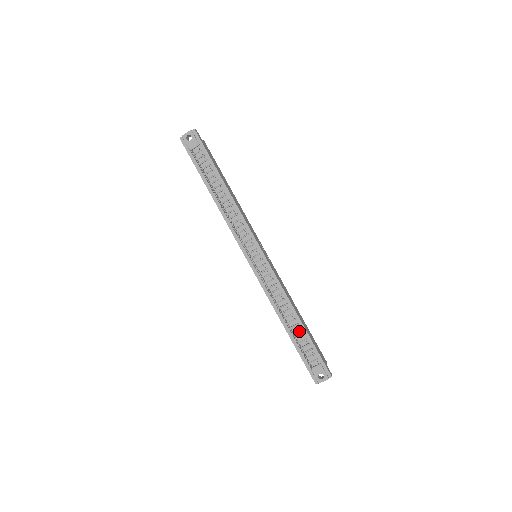
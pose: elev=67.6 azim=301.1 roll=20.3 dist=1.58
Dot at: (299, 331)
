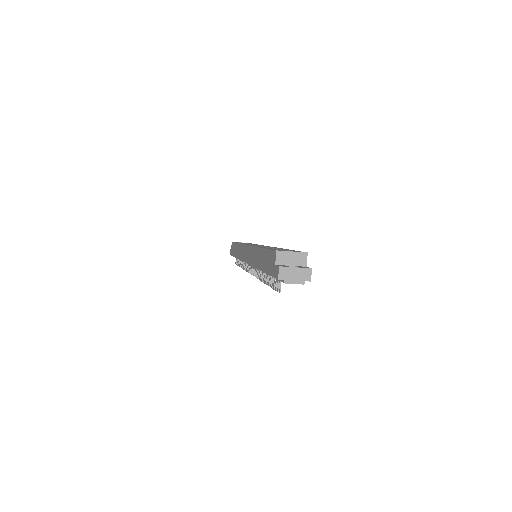
Dot at: occluded
